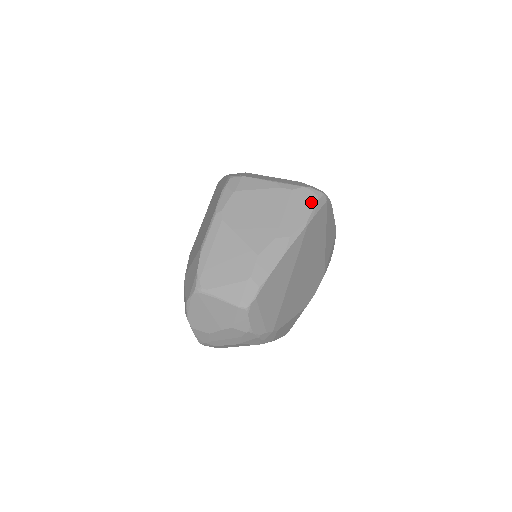
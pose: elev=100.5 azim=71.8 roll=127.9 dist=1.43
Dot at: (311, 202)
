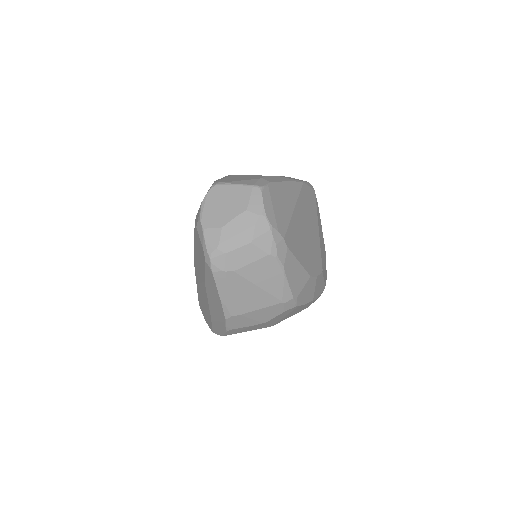
Dot at: occluded
